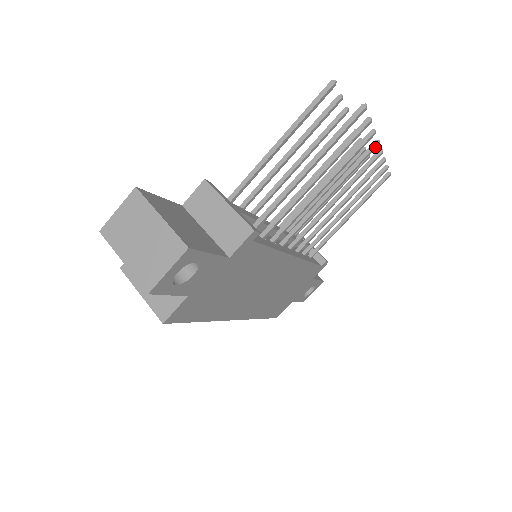
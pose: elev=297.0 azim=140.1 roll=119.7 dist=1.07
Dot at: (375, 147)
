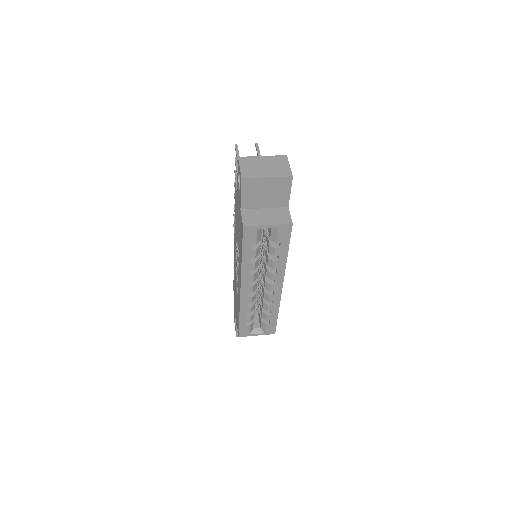
Dot at: occluded
